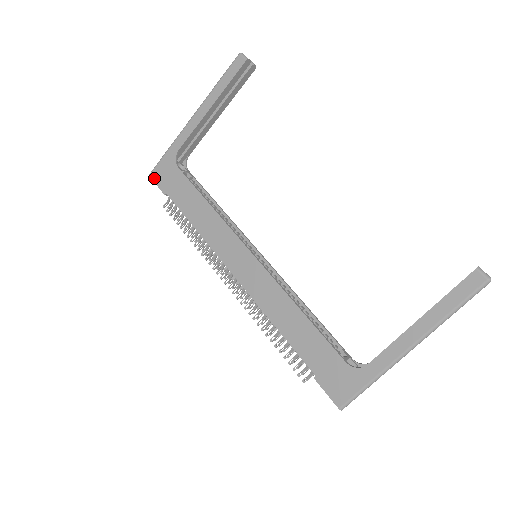
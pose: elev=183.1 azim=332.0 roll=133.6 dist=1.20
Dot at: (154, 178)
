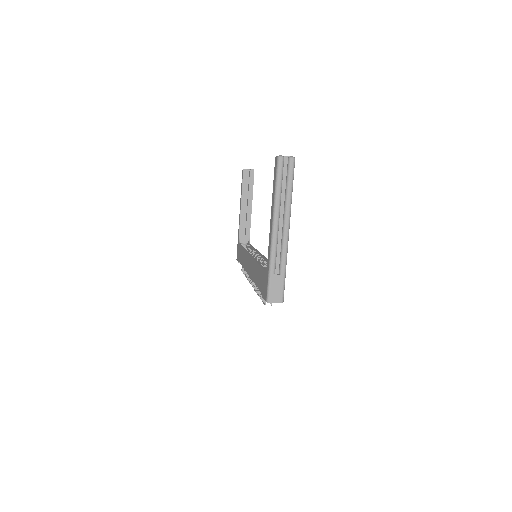
Dot at: occluded
